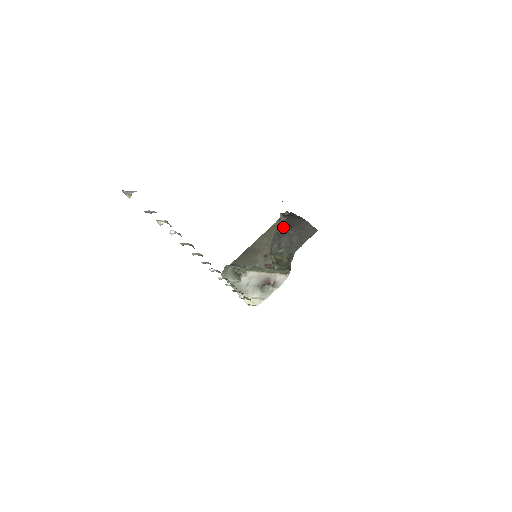
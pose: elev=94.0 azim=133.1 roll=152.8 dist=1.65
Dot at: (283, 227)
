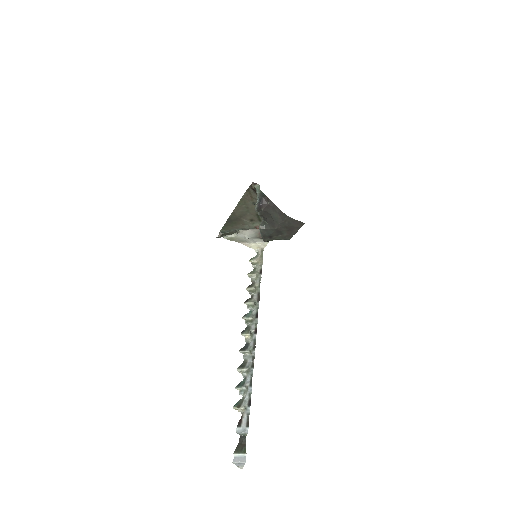
Dot at: (264, 217)
